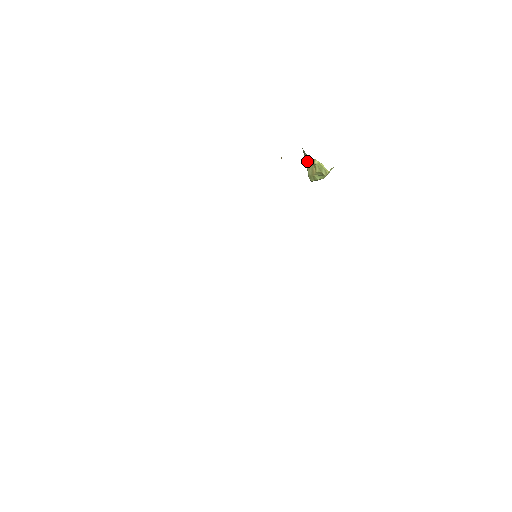
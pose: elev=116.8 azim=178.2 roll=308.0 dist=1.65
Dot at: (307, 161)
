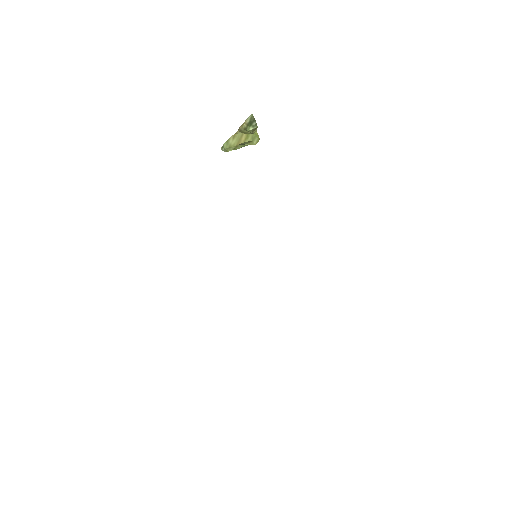
Dot at: (238, 130)
